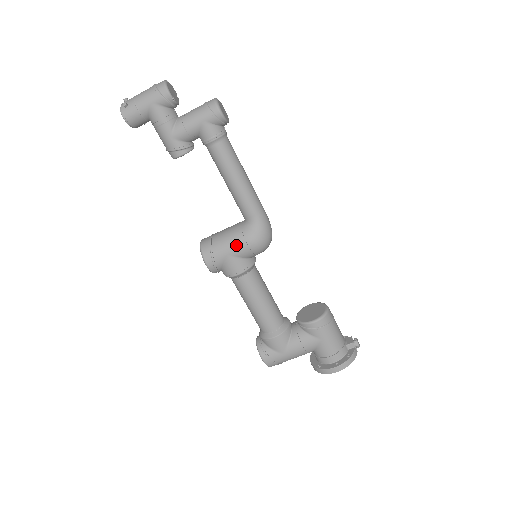
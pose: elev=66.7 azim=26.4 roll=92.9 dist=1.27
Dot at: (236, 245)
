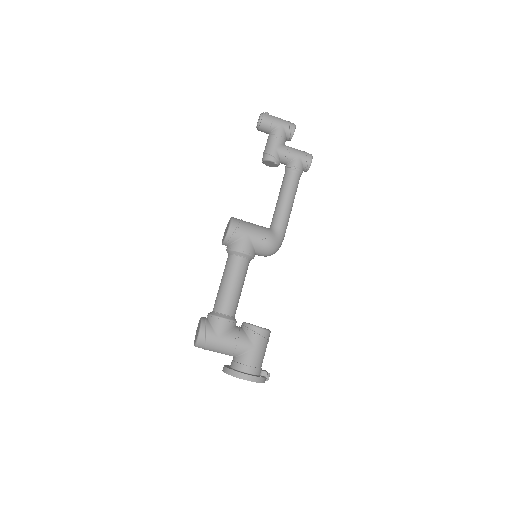
Dot at: (258, 233)
